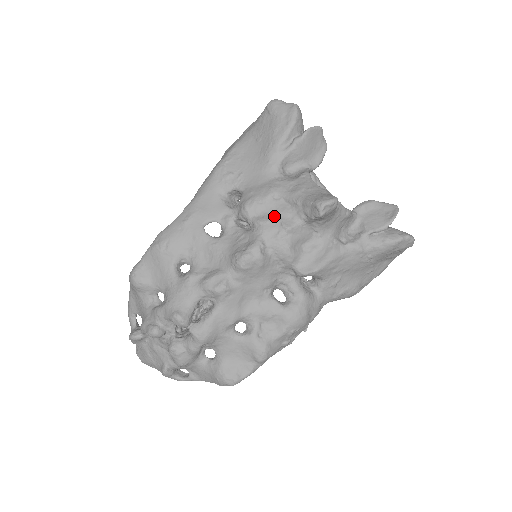
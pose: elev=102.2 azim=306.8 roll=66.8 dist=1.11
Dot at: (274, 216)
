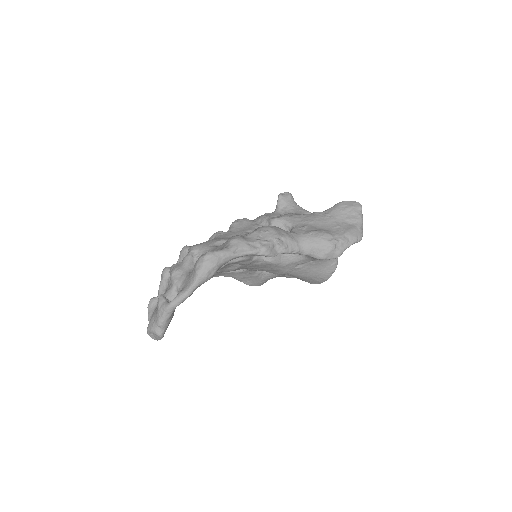
Dot at: occluded
